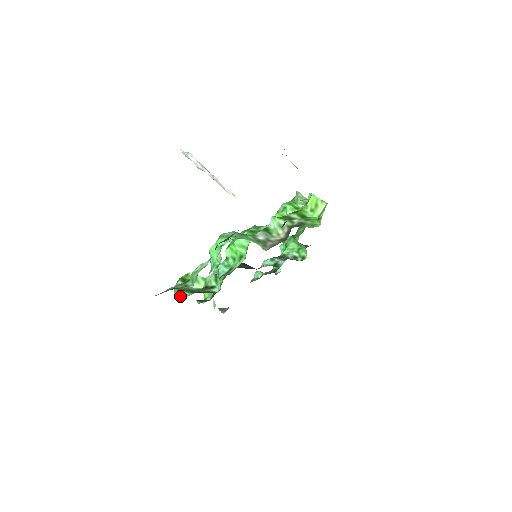
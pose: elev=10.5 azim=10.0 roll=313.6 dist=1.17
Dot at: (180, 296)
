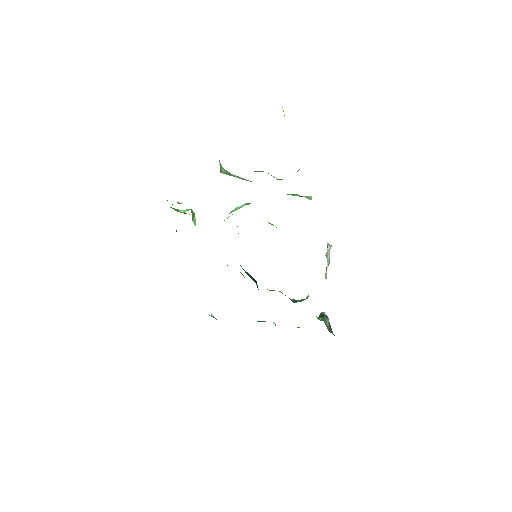
Dot at: occluded
